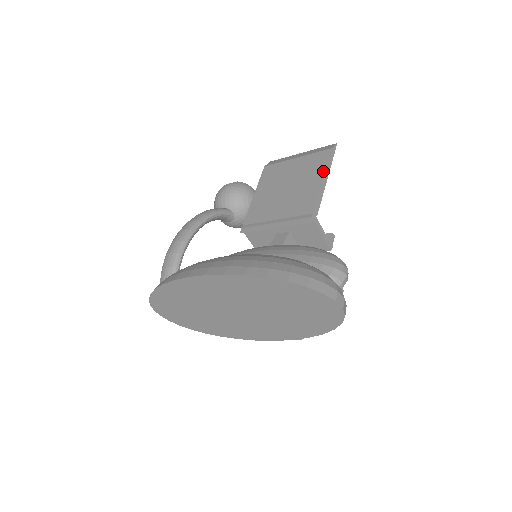
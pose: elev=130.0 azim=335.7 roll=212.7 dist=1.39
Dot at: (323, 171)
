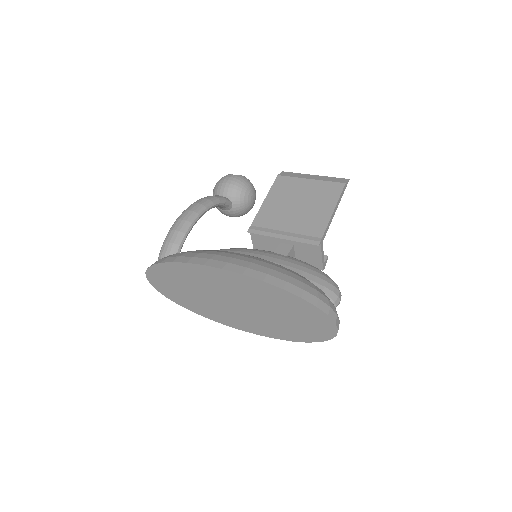
Dot at: (335, 202)
